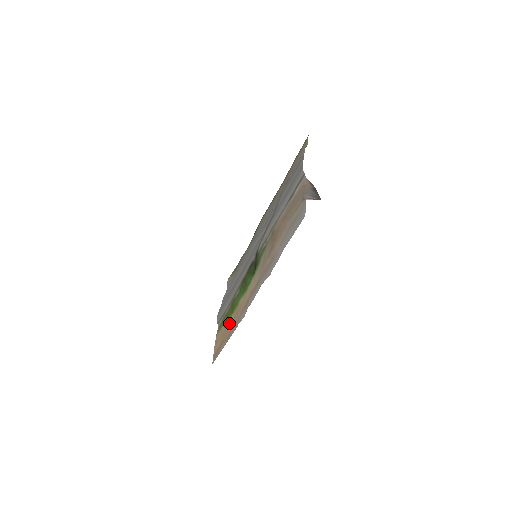
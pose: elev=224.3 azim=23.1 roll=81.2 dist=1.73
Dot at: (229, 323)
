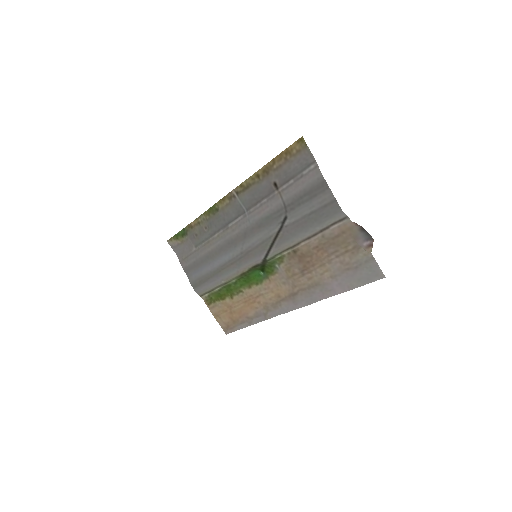
Dot at: (235, 306)
